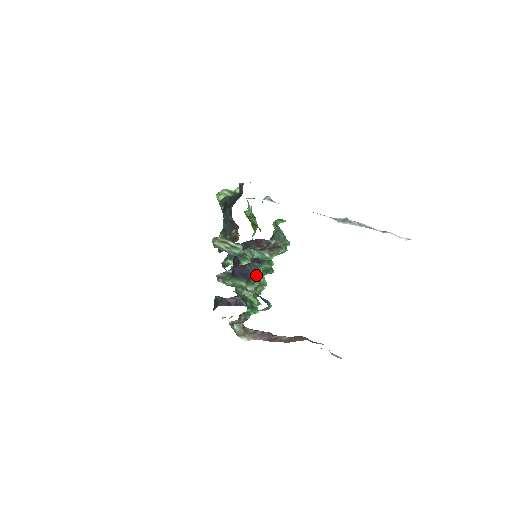
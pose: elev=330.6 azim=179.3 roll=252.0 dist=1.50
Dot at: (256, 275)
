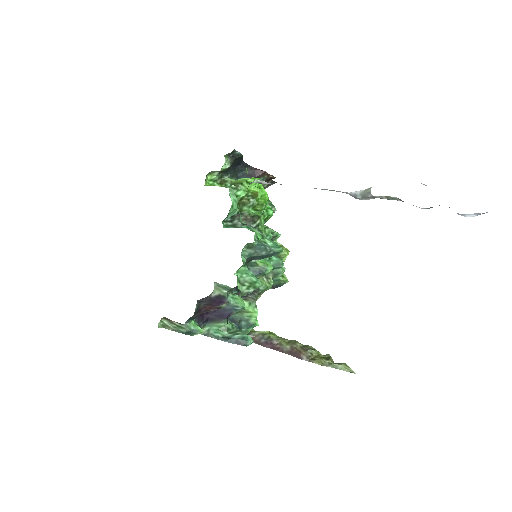
Dot at: (235, 309)
